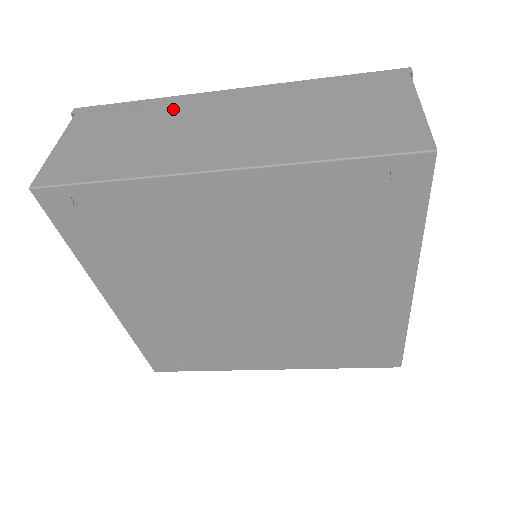
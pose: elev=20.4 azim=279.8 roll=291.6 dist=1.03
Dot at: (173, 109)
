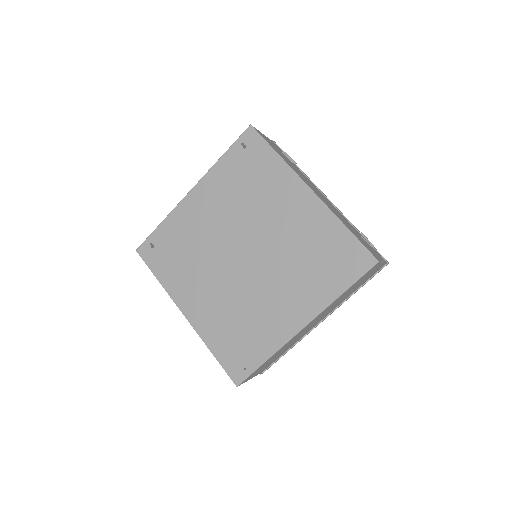
Dot at: occluded
